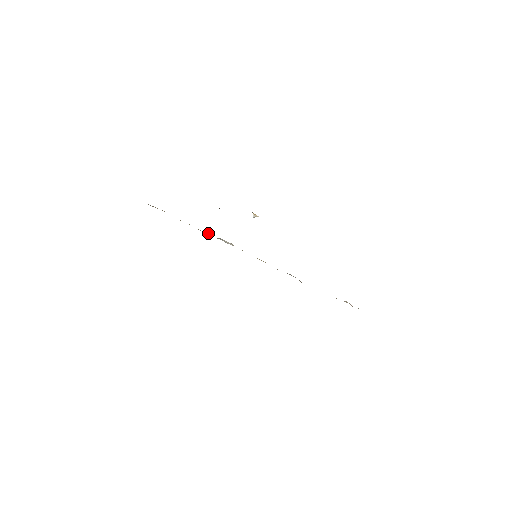
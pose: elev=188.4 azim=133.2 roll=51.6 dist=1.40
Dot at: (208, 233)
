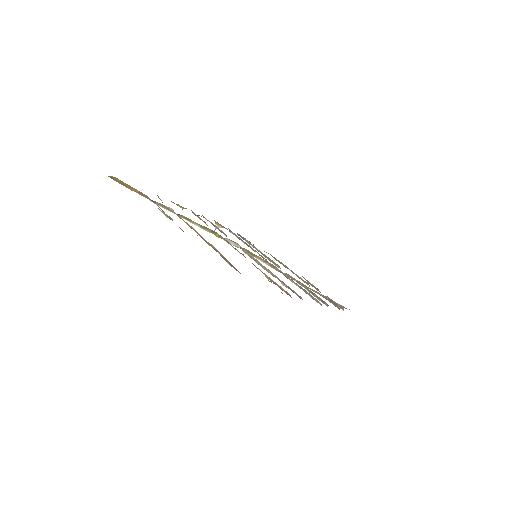
Dot at: (215, 232)
